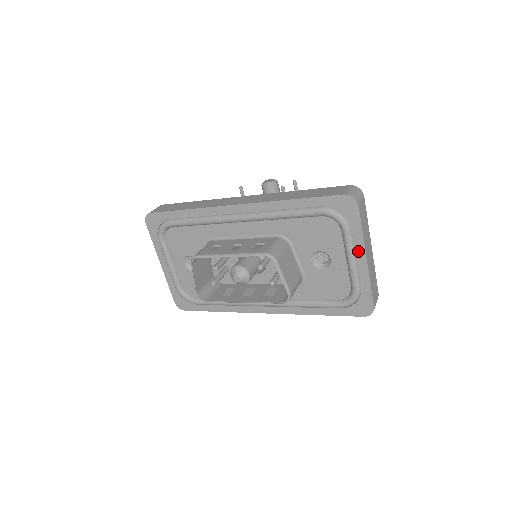
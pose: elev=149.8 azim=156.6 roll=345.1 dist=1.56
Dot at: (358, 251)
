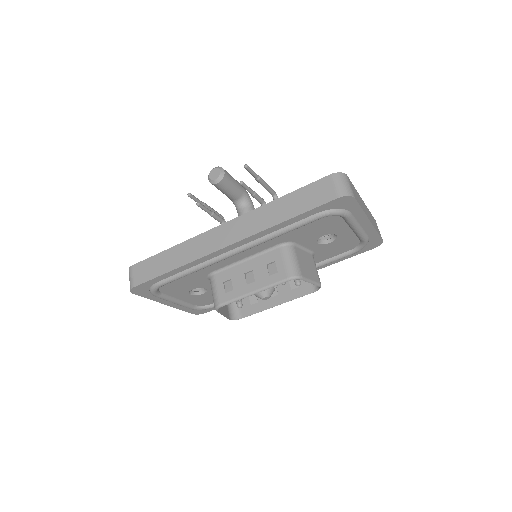
Dot at: (361, 221)
